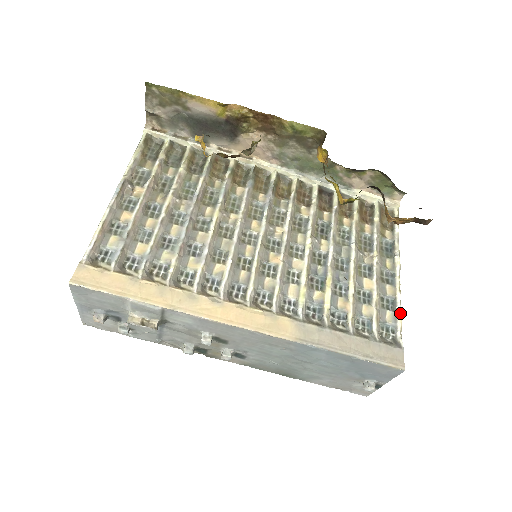
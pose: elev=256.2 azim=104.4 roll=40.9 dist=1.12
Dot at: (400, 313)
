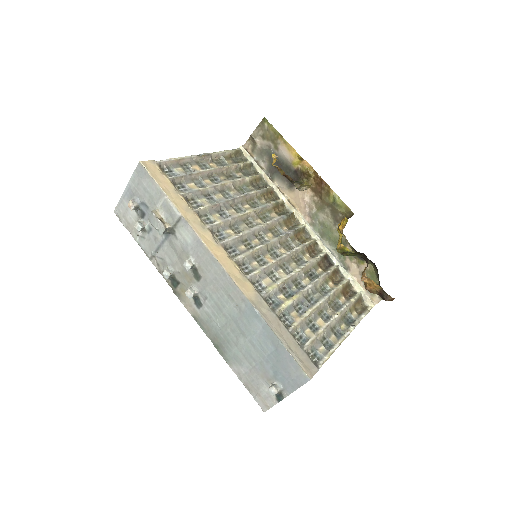
Dot at: (331, 353)
